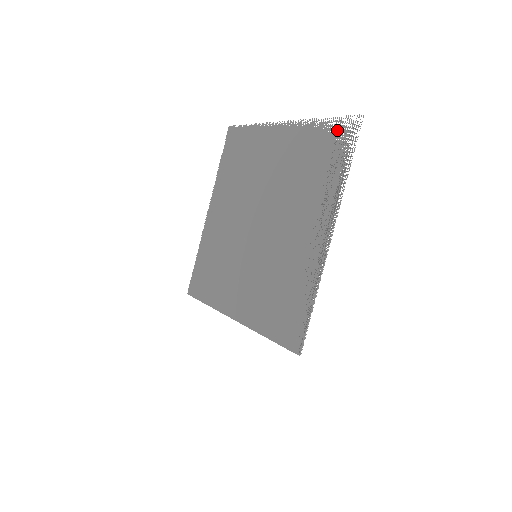
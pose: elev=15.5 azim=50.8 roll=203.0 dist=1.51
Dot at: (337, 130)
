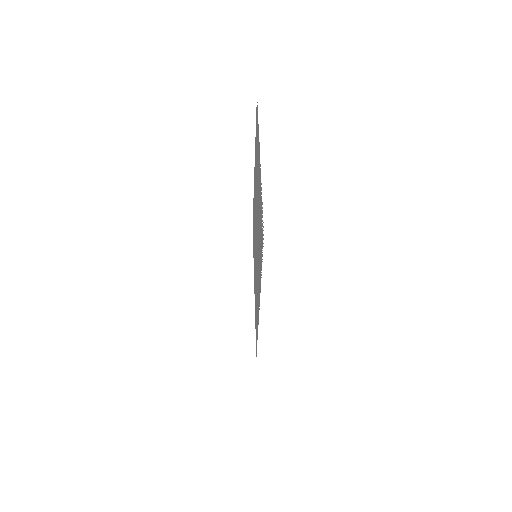
Dot at: (262, 223)
